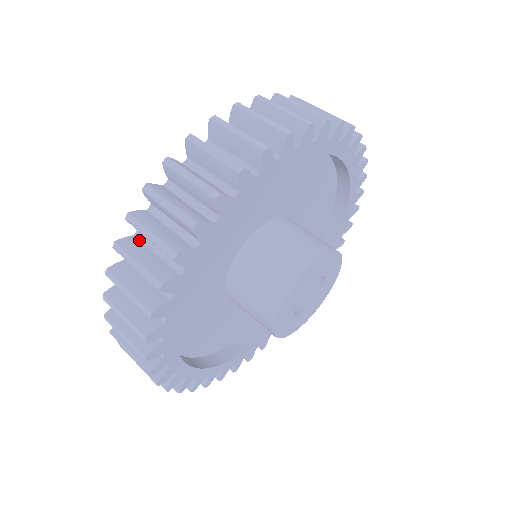
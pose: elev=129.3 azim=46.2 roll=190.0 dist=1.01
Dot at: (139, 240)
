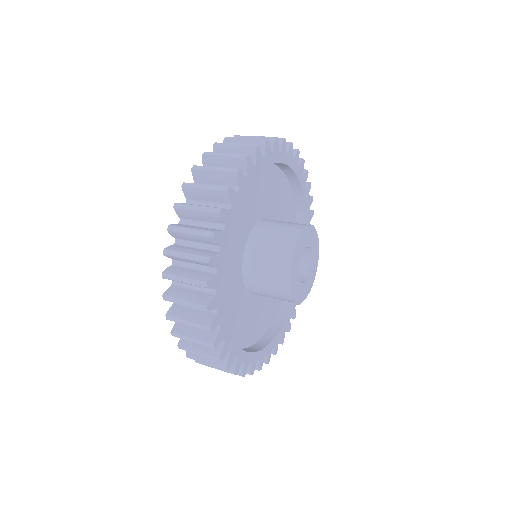
Dot at: occluded
